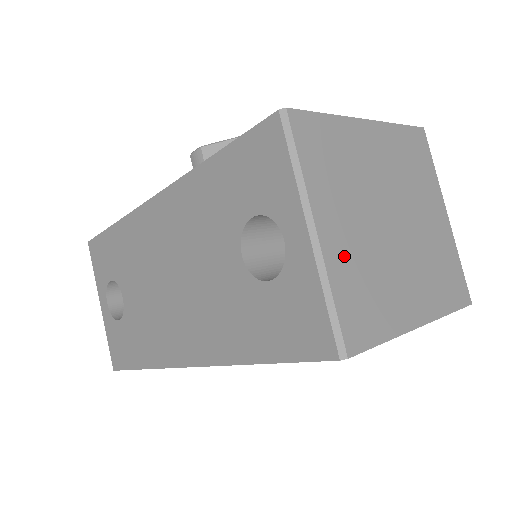
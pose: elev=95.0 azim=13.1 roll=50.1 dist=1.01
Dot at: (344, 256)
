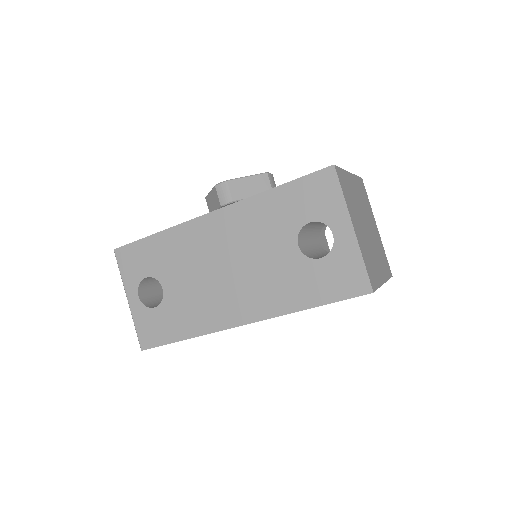
Dot at: (362, 243)
